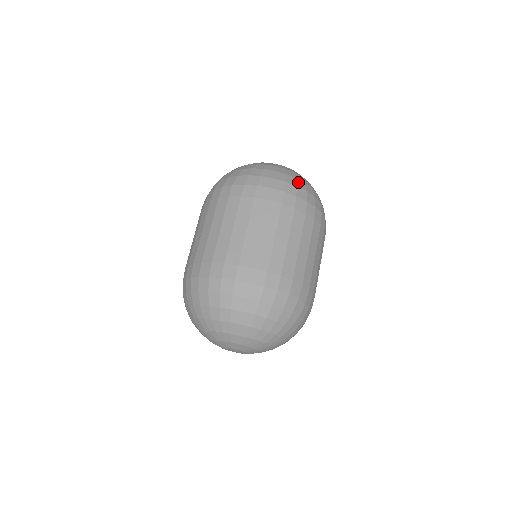
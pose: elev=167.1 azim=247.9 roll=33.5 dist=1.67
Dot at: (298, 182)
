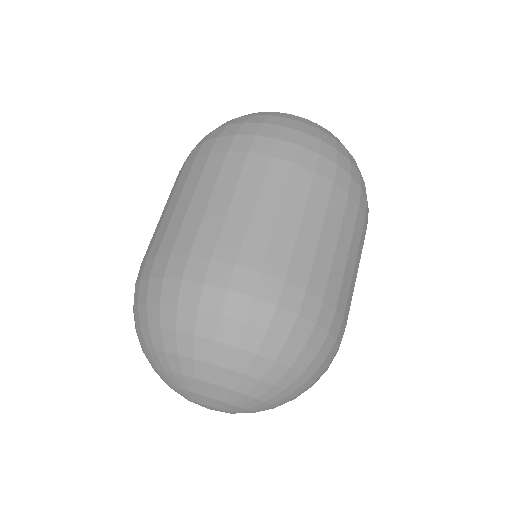
Dot at: (349, 155)
